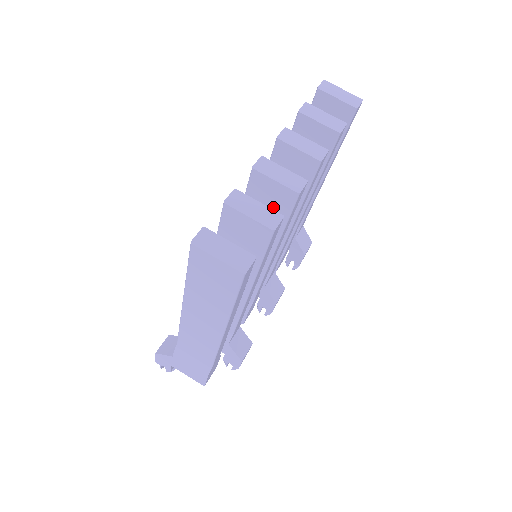
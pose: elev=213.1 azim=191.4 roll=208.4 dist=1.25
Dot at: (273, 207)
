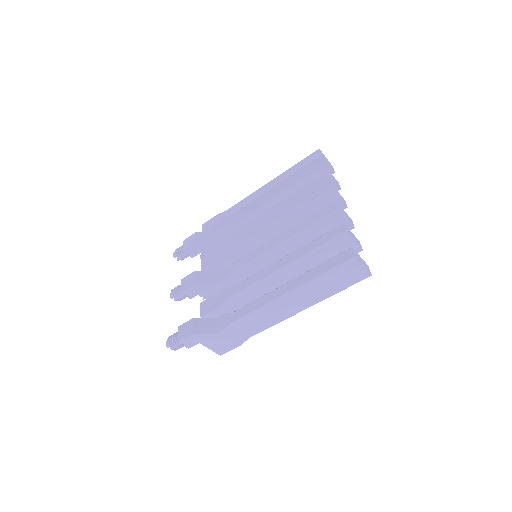
Dot at: occluded
